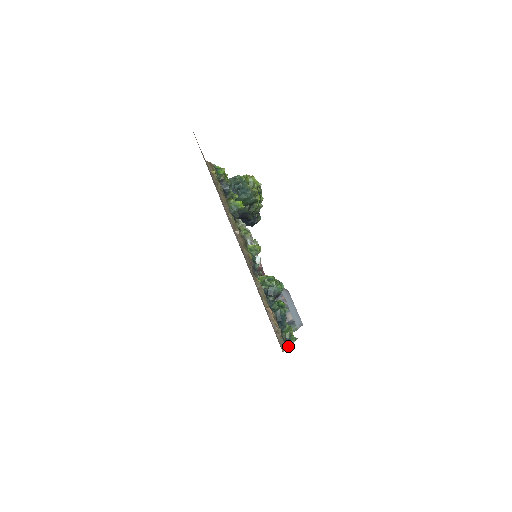
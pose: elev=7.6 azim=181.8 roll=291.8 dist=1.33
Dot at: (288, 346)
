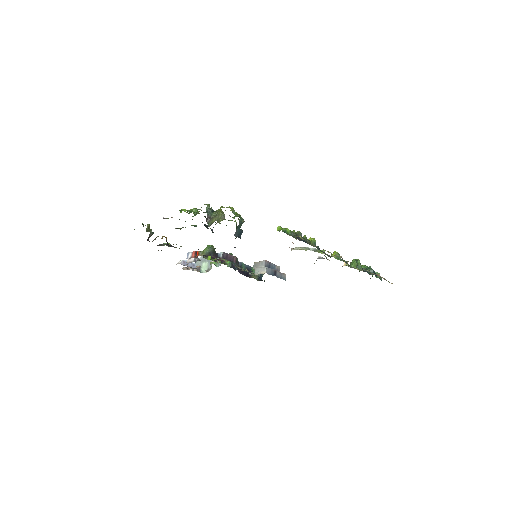
Dot at: occluded
